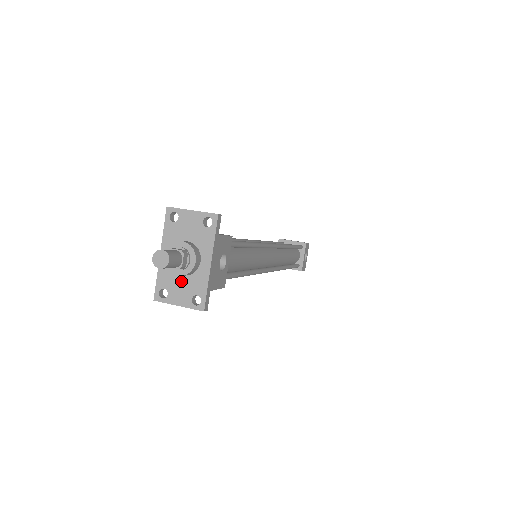
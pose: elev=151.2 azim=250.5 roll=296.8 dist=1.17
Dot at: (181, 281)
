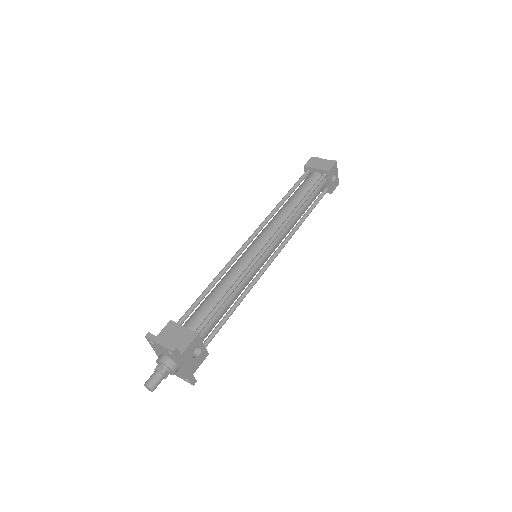
Dot at: occluded
